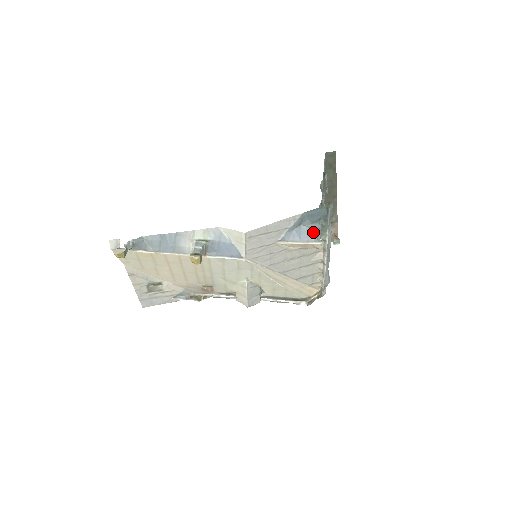
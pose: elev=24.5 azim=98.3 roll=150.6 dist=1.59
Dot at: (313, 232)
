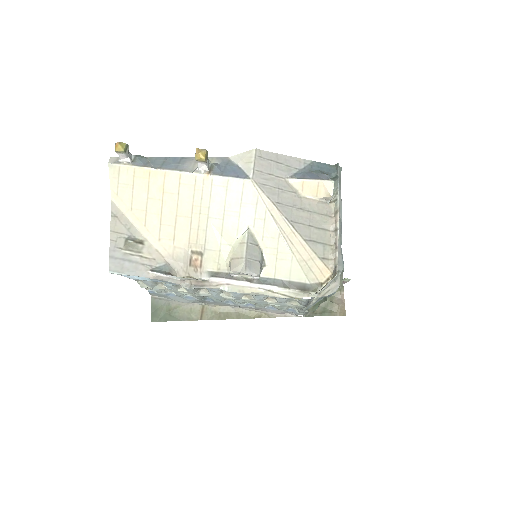
Dot at: (324, 175)
